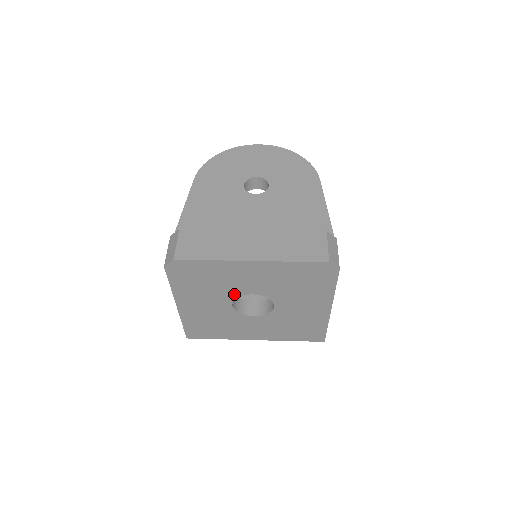
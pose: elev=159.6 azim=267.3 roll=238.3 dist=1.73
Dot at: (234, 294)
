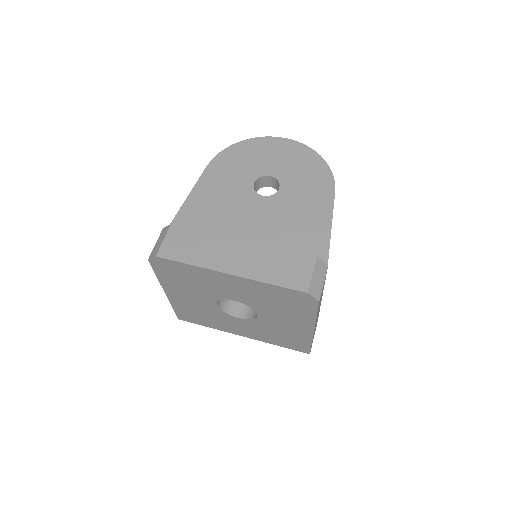
Dot at: (217, 296)
